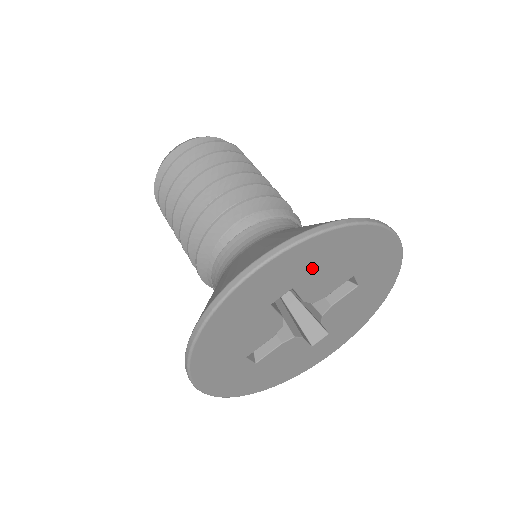
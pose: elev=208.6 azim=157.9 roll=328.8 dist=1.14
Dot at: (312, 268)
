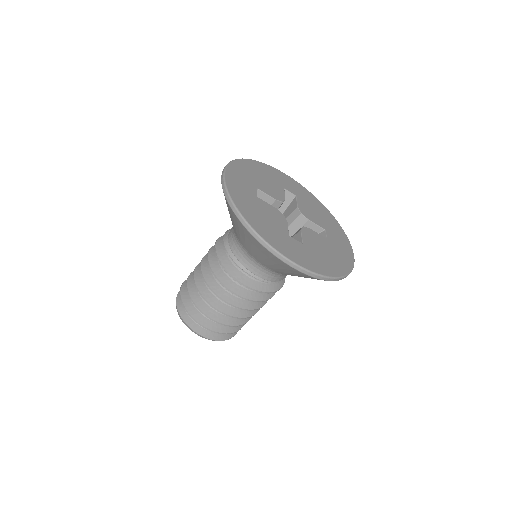
Dot at: (253, 178)
